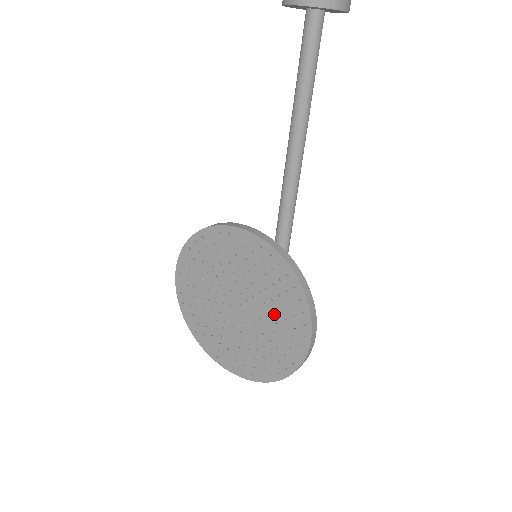
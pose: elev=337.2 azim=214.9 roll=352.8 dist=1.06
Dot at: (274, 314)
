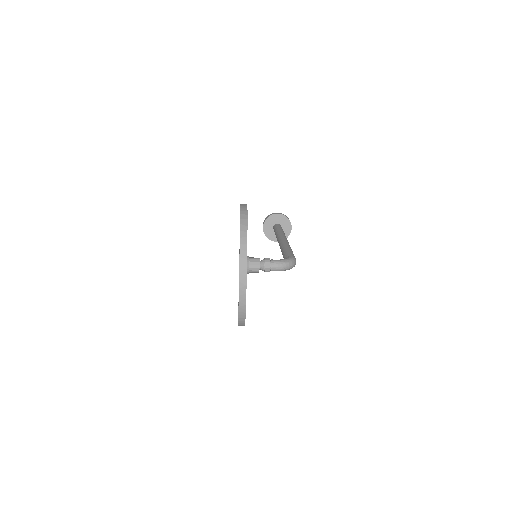
Dot at: occluded
